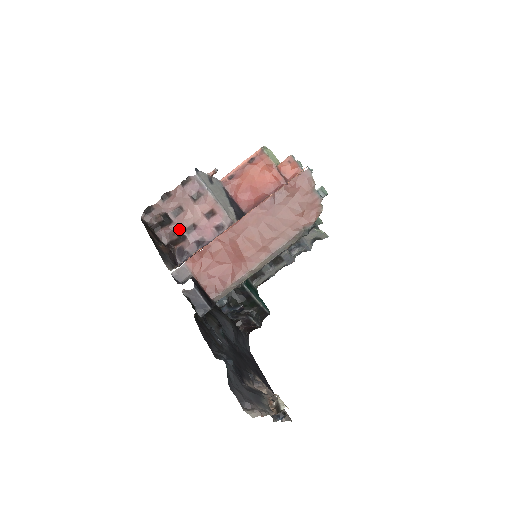
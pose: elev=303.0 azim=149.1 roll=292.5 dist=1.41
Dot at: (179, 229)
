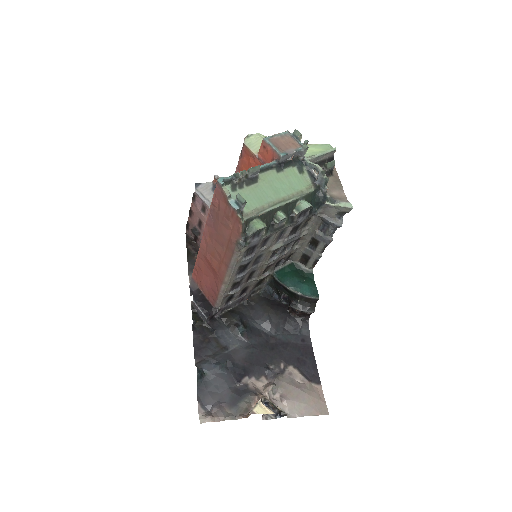
Dot at: occluded
